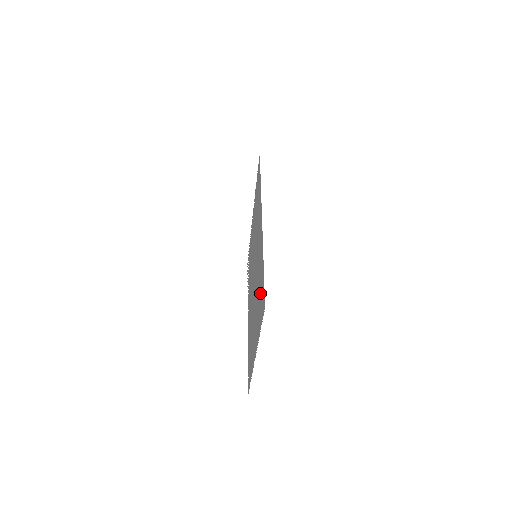
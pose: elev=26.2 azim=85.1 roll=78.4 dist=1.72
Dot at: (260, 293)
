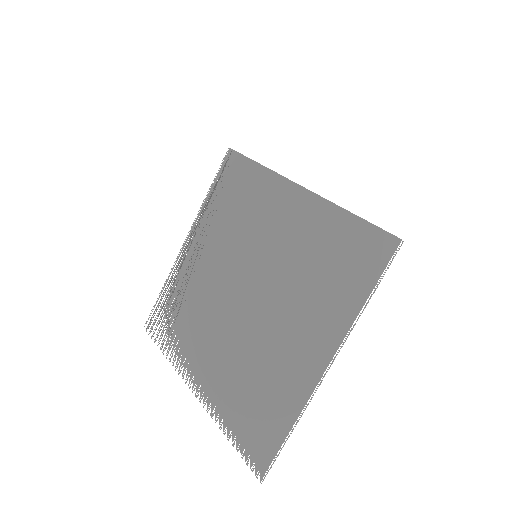
Dot at: (339, 258)
